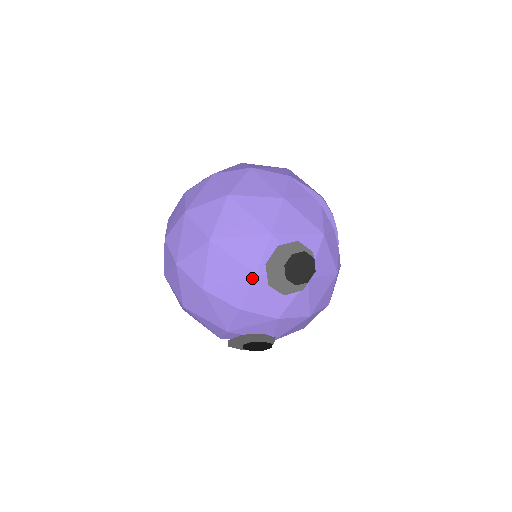
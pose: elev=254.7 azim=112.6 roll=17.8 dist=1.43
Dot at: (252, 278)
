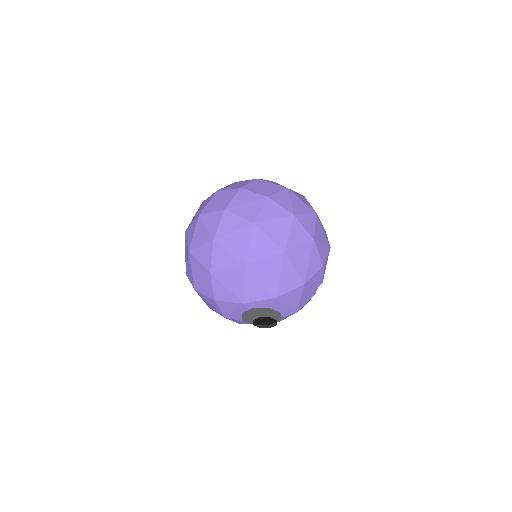
Dot at: (239, 302)
